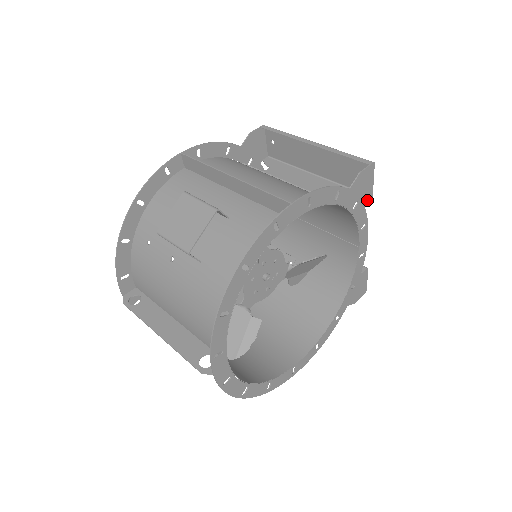
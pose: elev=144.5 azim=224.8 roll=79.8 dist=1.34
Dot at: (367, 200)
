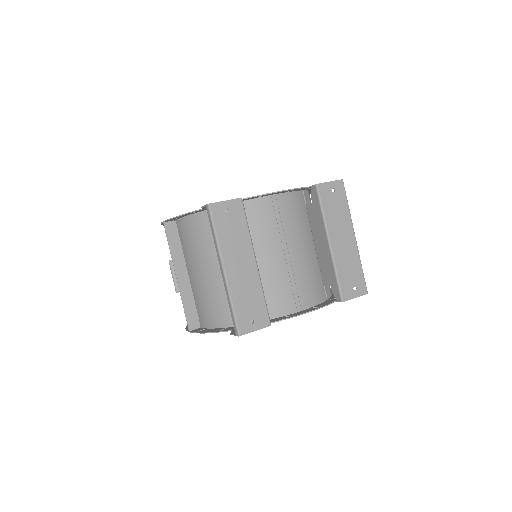
Dot at: occluded
